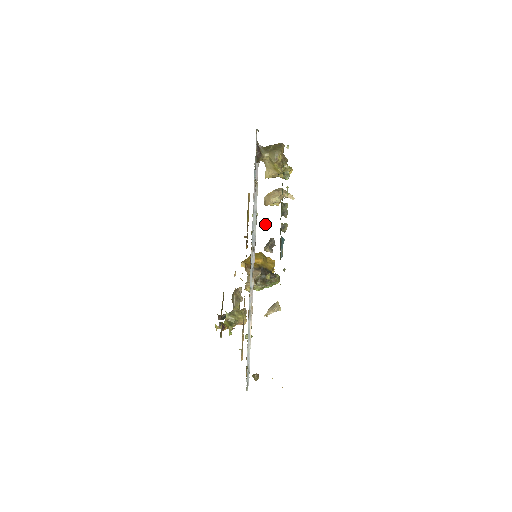
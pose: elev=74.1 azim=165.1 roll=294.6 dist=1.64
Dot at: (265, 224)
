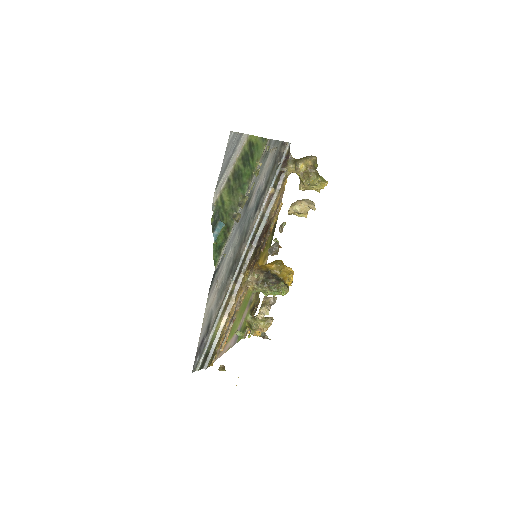
Dot at: occluded
